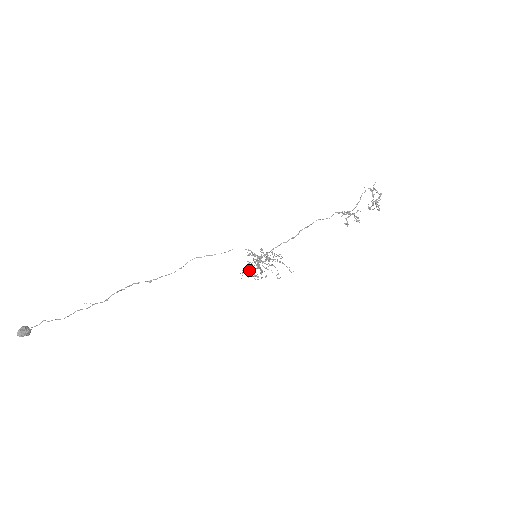
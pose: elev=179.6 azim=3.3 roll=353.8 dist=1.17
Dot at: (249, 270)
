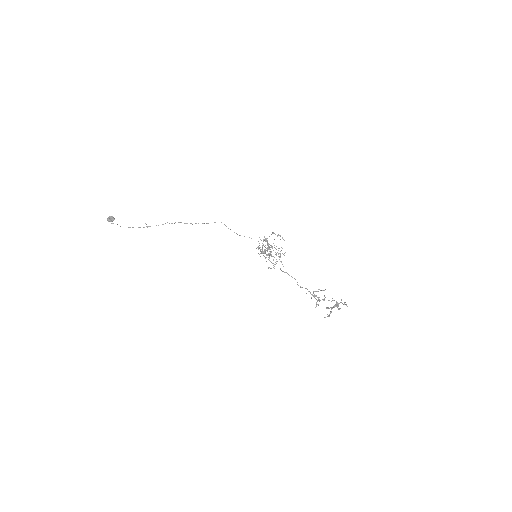
Dot at: (271, 234)
